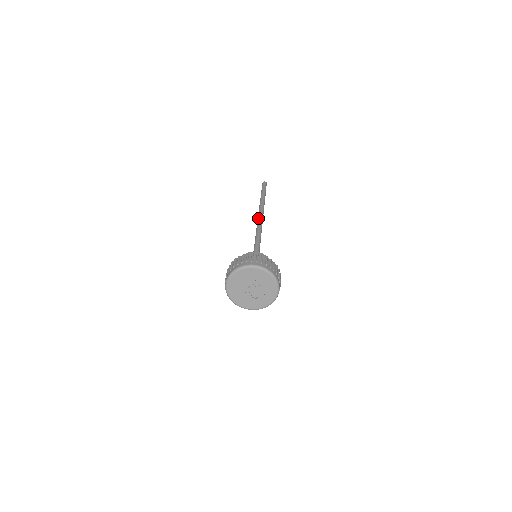
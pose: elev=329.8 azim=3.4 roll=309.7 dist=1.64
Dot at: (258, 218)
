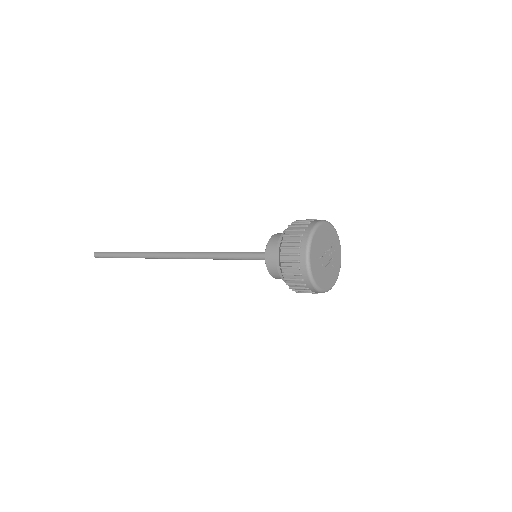
Dot at: occluded
